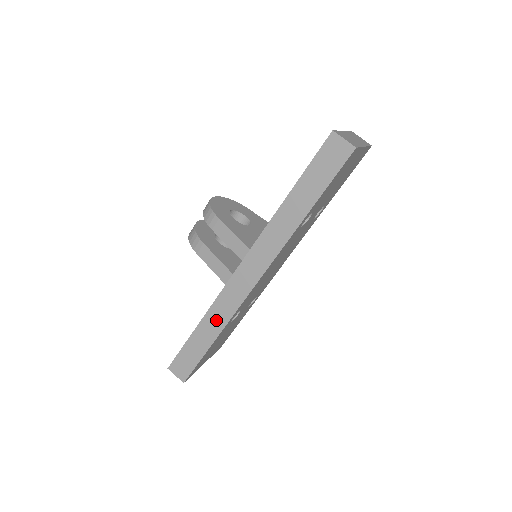
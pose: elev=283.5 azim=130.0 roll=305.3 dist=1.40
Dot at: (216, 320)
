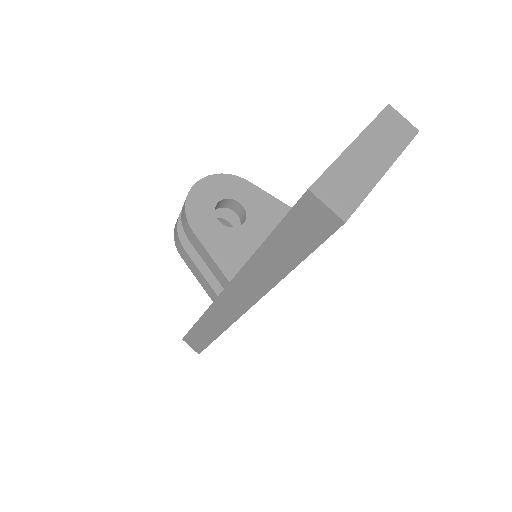
Dot at: (212, 325)
